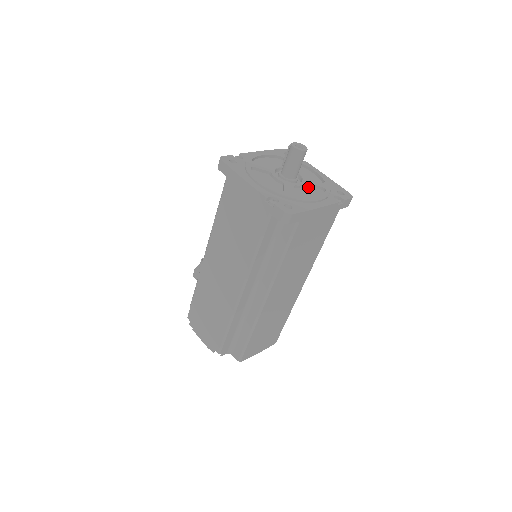
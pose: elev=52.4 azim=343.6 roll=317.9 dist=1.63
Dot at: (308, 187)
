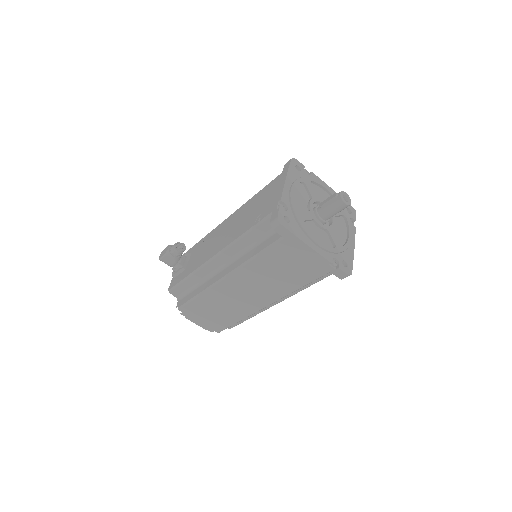
Dot at: (335, 220)
